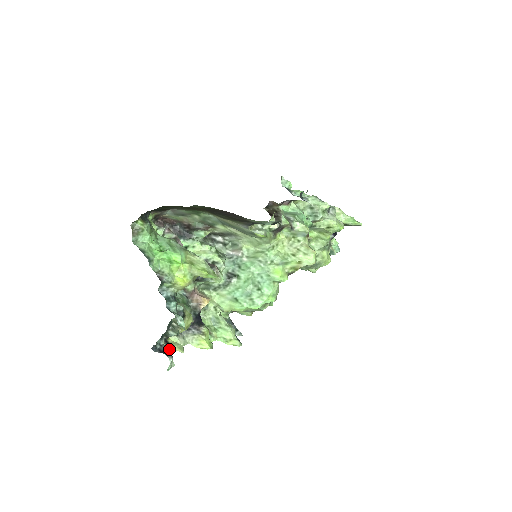
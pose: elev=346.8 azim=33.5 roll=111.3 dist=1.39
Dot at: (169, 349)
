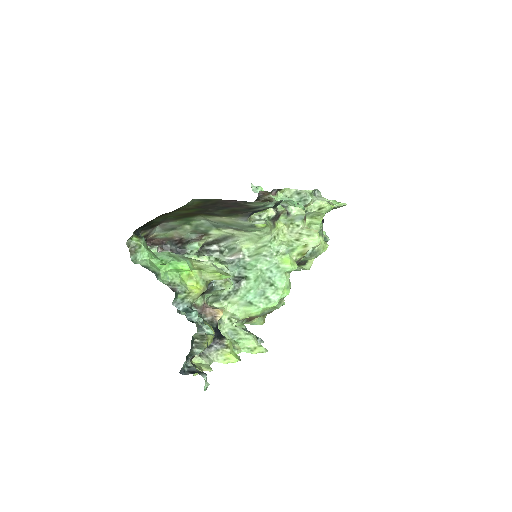
Dot at: occluded
